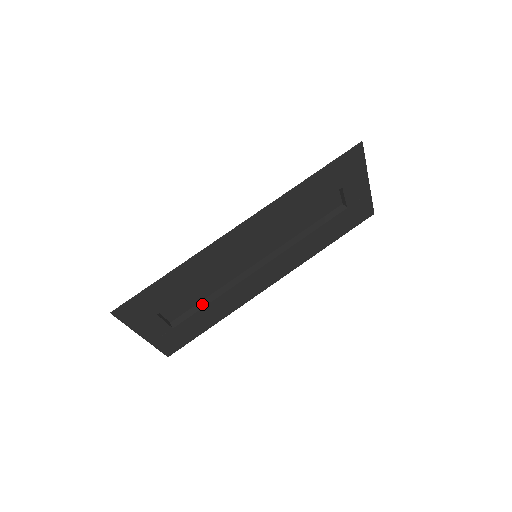
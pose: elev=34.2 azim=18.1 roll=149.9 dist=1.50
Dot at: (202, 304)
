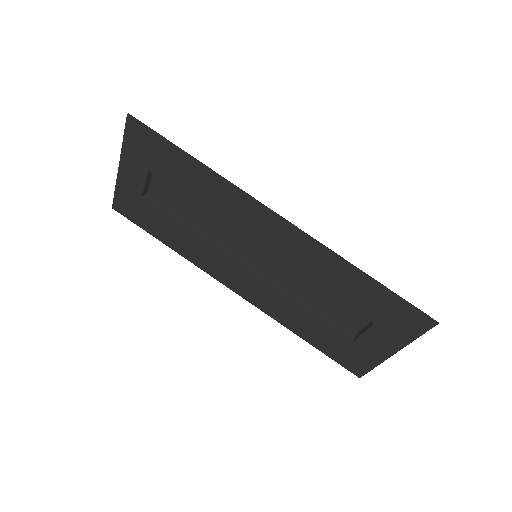
Dot at: (181, 219)
